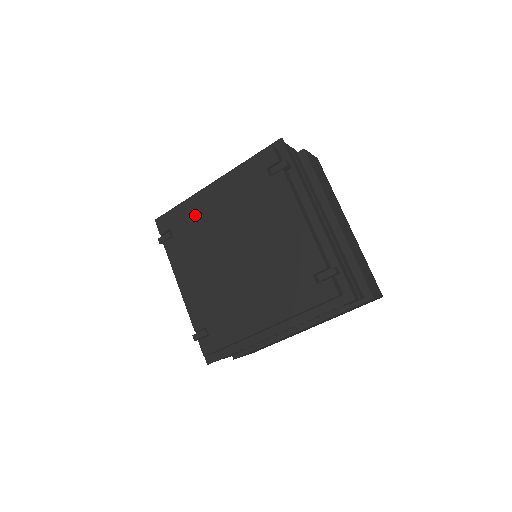
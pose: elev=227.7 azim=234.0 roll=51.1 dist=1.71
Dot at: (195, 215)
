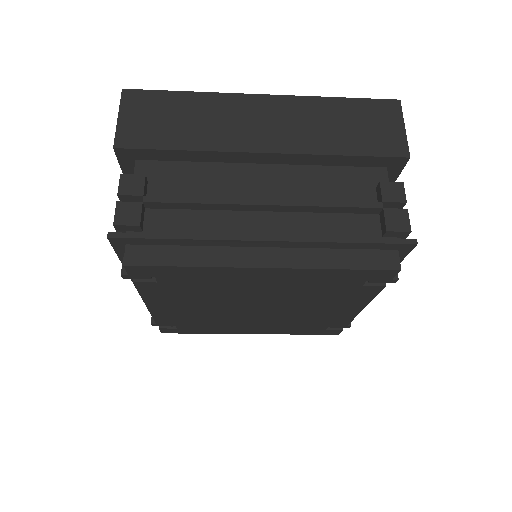
Dot at: (215, 279)
